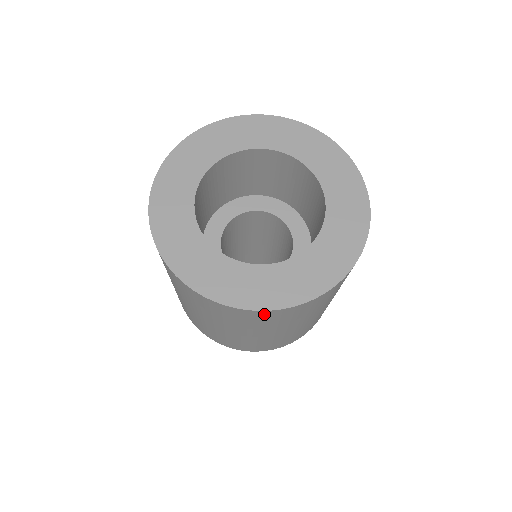
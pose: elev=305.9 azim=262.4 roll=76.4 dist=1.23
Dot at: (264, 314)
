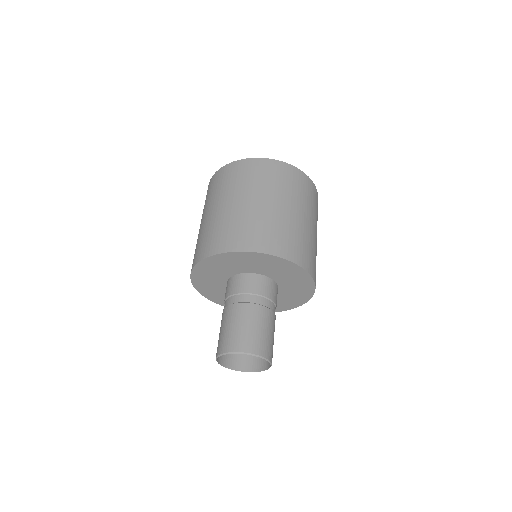
Dot at: (250, 163)
